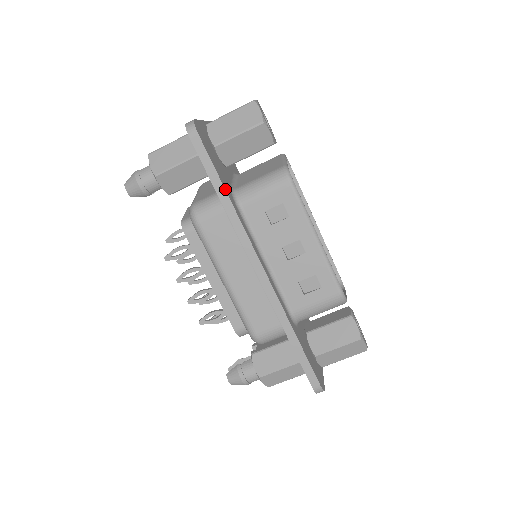
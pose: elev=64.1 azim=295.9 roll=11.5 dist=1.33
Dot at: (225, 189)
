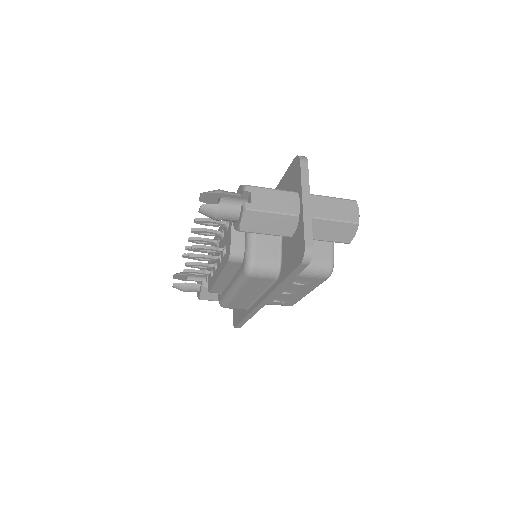
Dot at: (289, 282)
